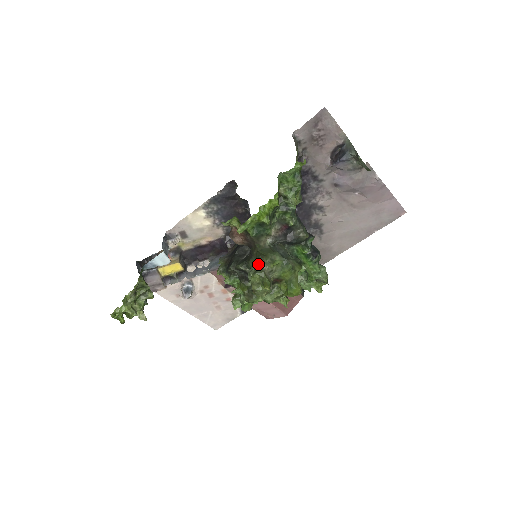
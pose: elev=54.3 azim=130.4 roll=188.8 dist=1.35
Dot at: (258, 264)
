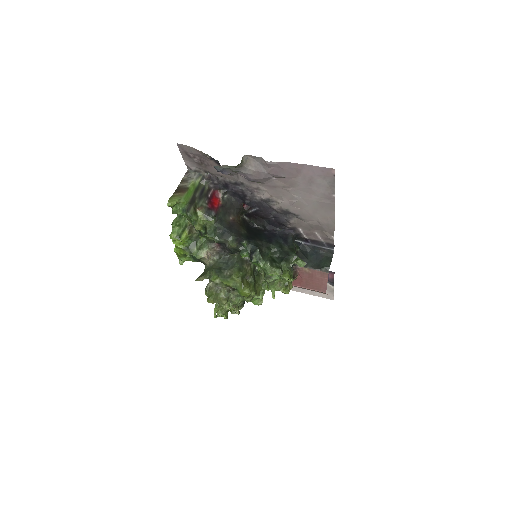
Dot at: occluded
